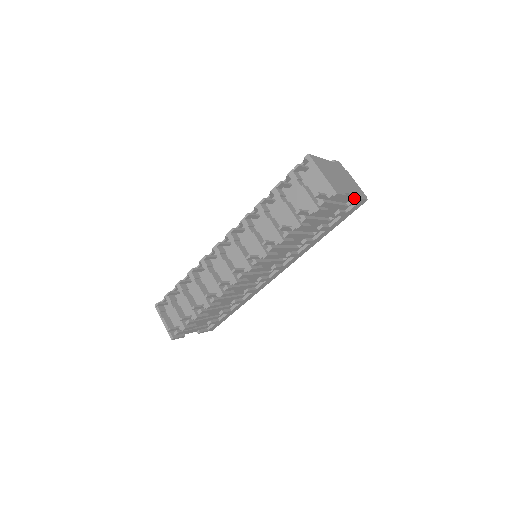
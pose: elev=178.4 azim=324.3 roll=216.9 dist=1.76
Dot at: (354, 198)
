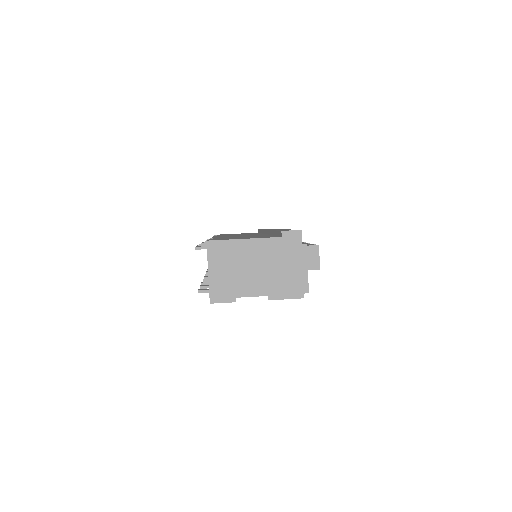
Dot at: (268, 298)
